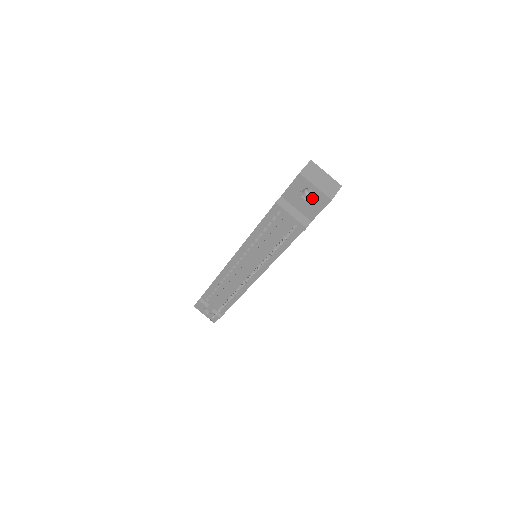
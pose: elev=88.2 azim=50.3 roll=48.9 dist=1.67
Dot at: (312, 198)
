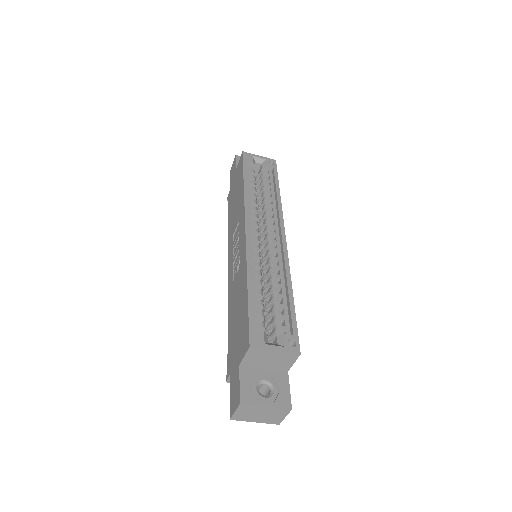
Dot at: occluded
